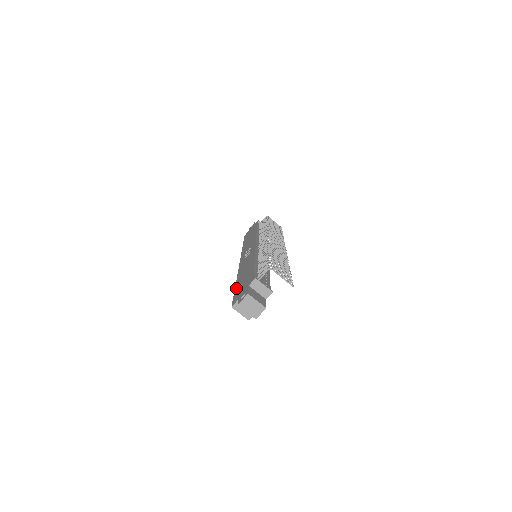
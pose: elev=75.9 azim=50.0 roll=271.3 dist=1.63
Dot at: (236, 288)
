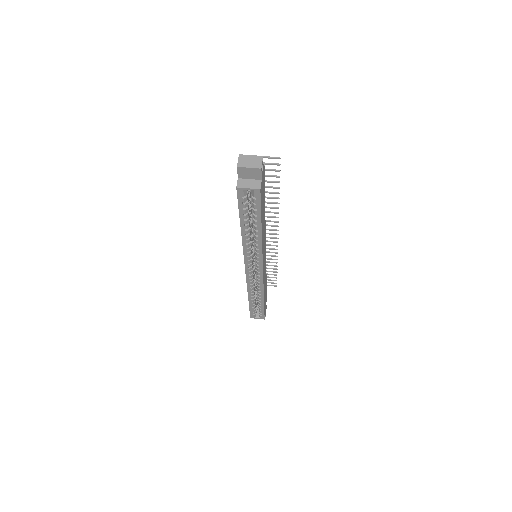
Dot at: (239, 214)
